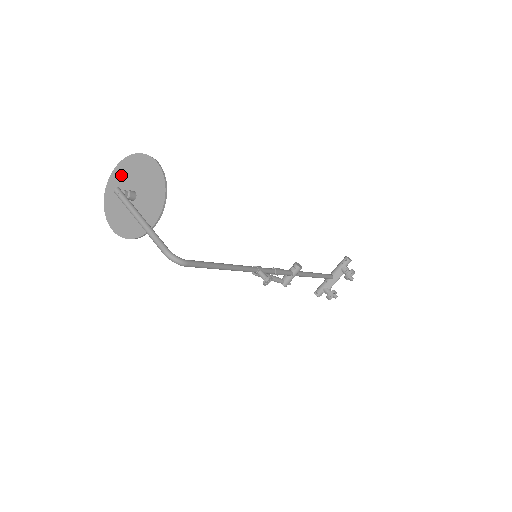
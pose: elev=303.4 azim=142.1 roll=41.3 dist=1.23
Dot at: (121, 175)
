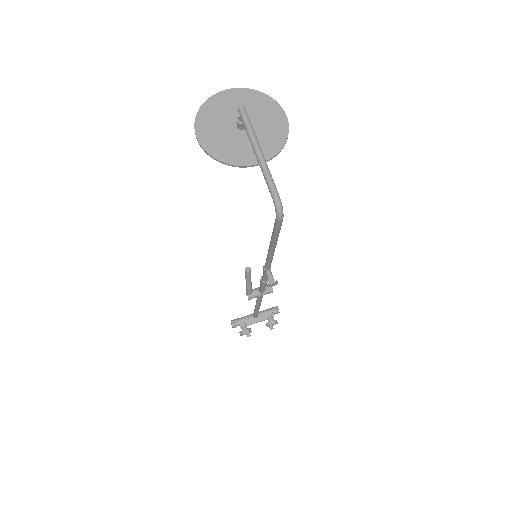
Dot at: (237, 99)
